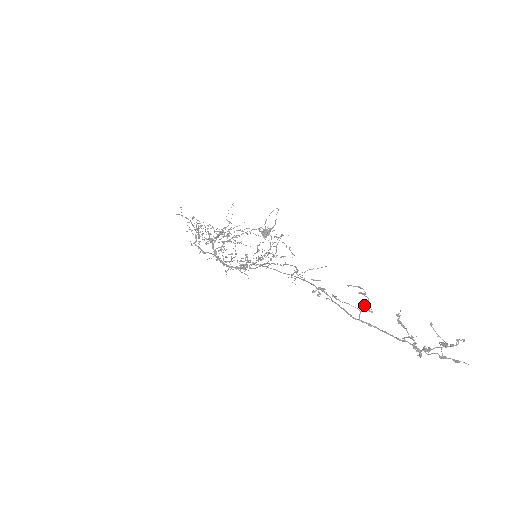
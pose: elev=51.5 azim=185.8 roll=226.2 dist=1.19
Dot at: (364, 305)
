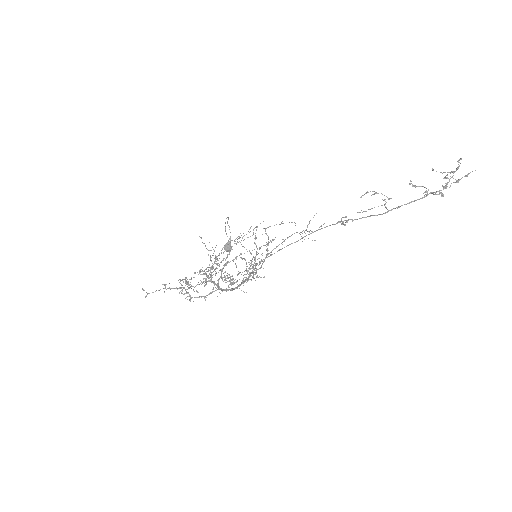
Dot at: occluded
